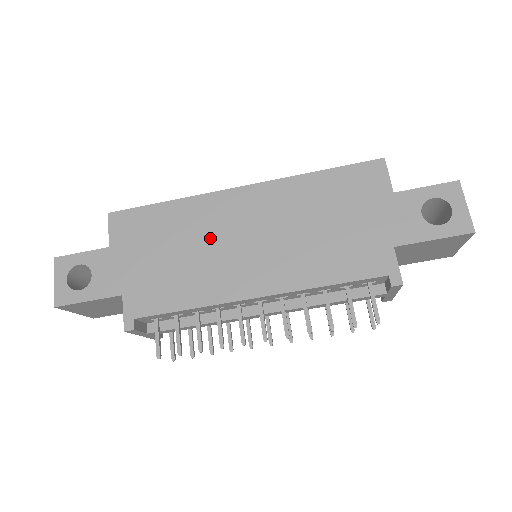
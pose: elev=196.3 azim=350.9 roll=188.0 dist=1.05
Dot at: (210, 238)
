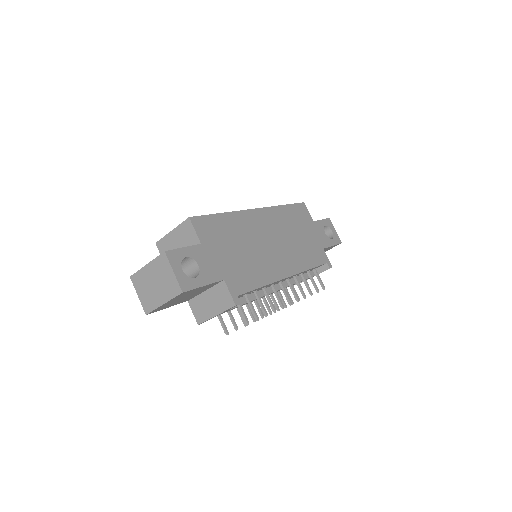
Dot at: (255, 240)
